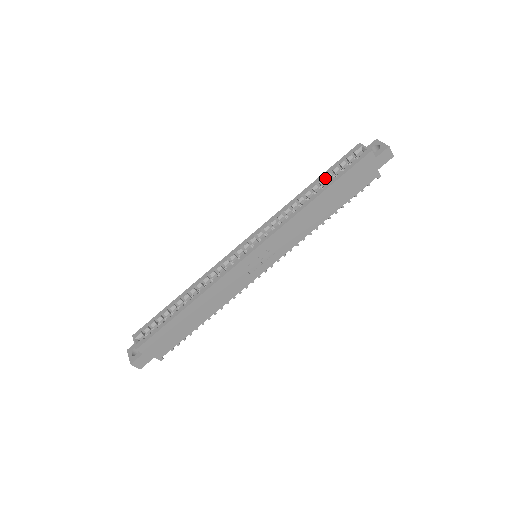
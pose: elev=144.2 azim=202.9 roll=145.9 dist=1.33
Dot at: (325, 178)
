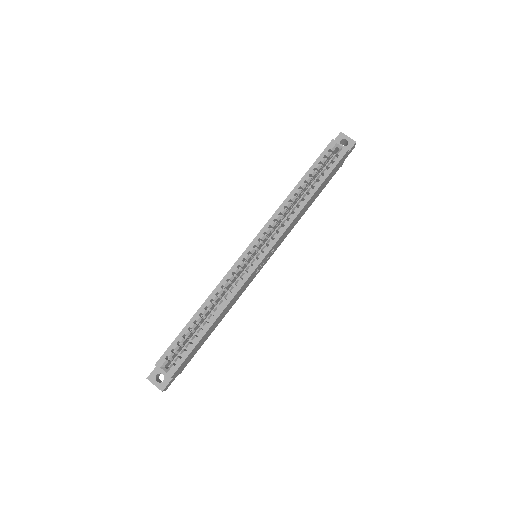
Dot at: (309, 175)
